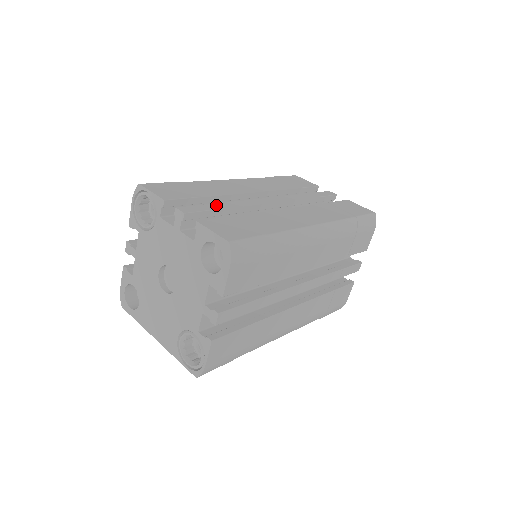
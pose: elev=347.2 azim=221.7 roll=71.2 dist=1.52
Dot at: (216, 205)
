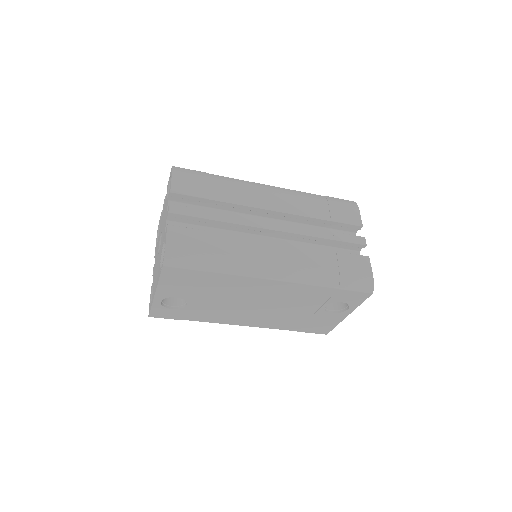
Dot at: occluded
